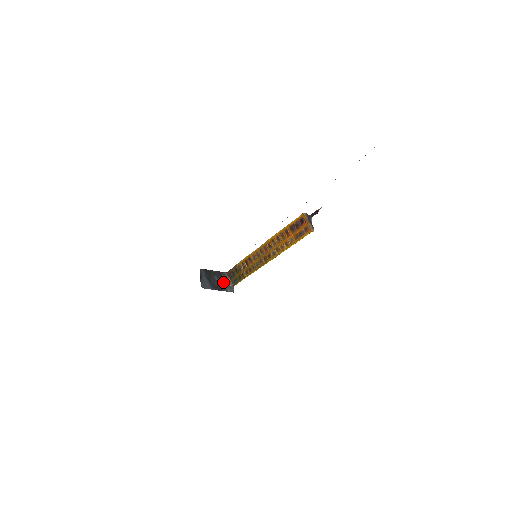
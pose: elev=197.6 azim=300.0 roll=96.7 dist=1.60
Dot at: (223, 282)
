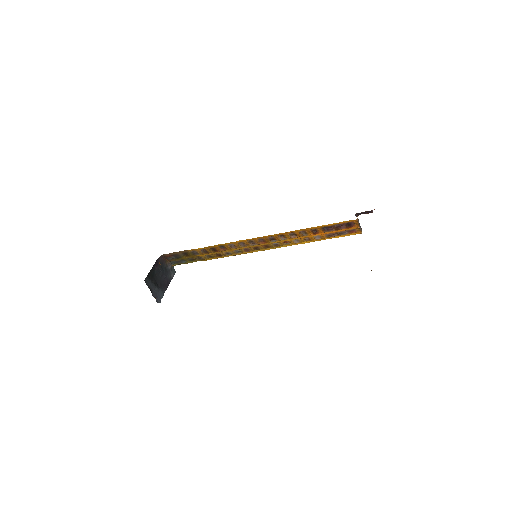
Dot at: (165, 271)
